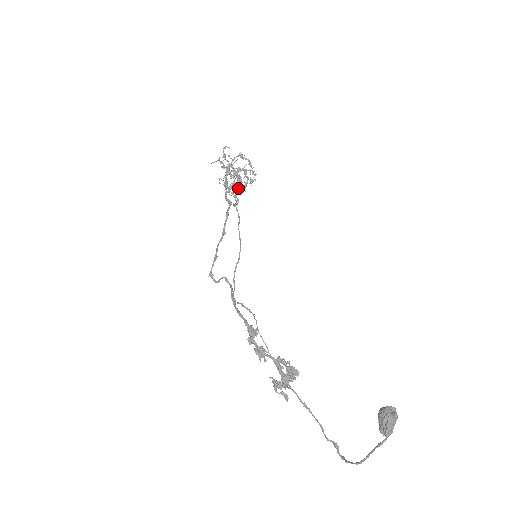
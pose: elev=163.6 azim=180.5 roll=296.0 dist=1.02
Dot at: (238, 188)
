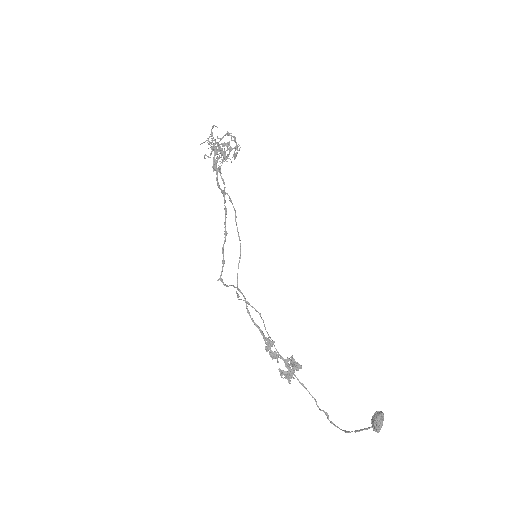
Dot at: (222, 163)
